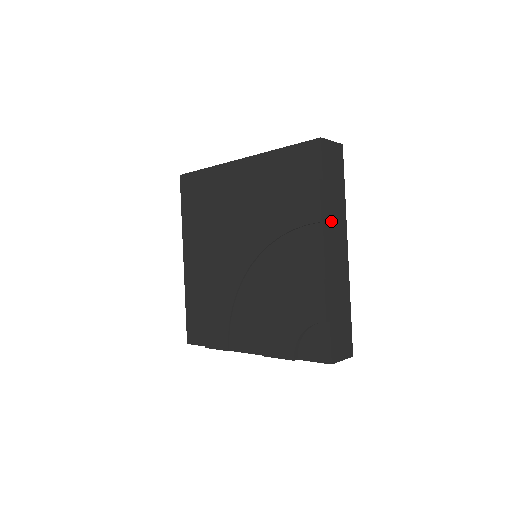
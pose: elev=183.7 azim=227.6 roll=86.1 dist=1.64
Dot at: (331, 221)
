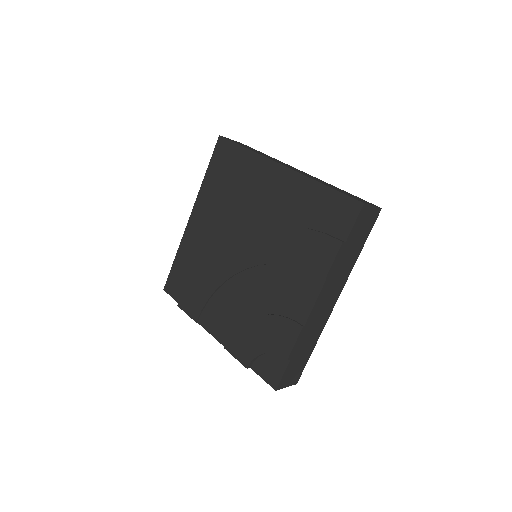
Dot at: (334, 278)
